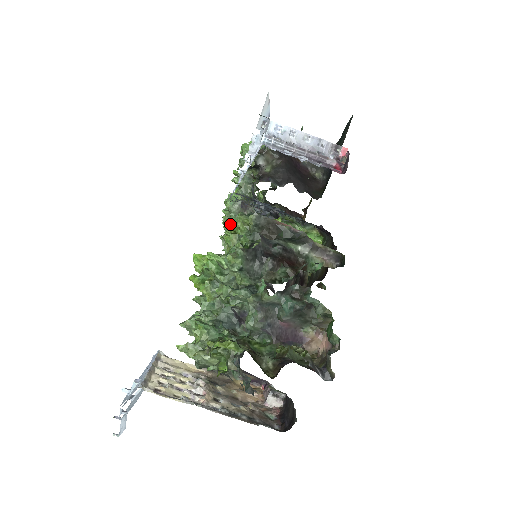
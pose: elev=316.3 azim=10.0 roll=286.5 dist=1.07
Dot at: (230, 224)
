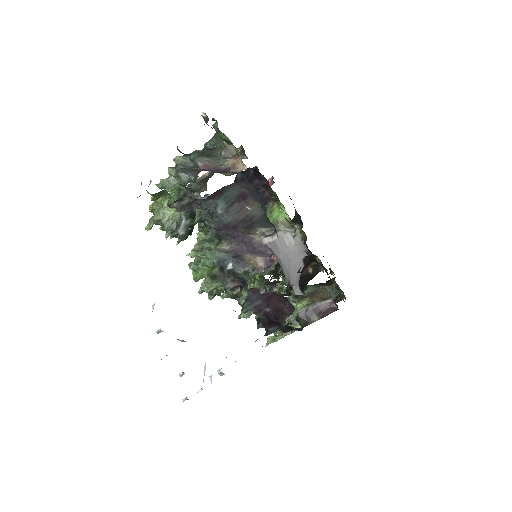
Dot at: occluded
